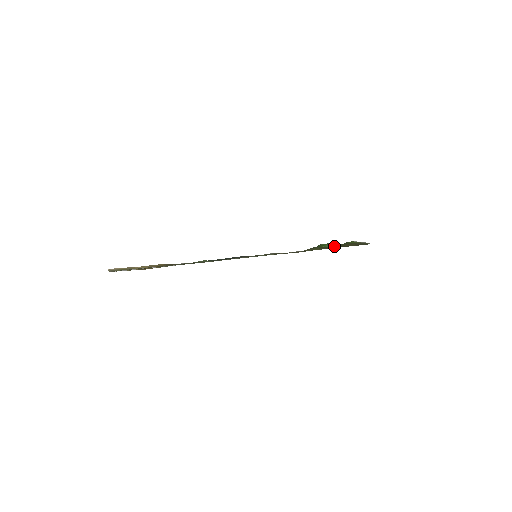
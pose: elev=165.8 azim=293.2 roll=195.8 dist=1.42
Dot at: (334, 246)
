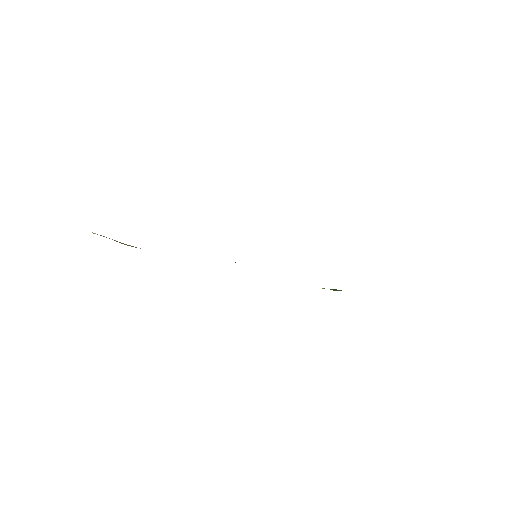
Dot at: occluded
